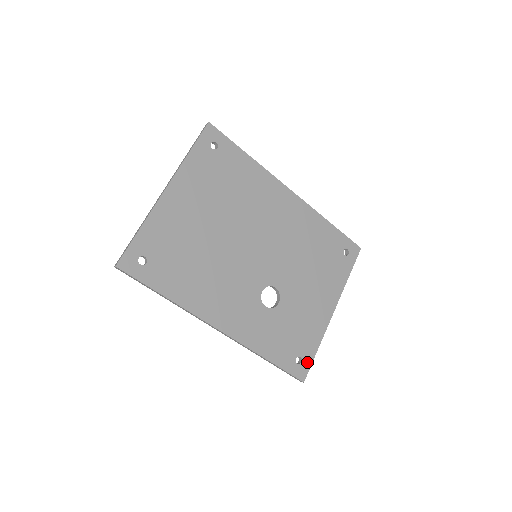
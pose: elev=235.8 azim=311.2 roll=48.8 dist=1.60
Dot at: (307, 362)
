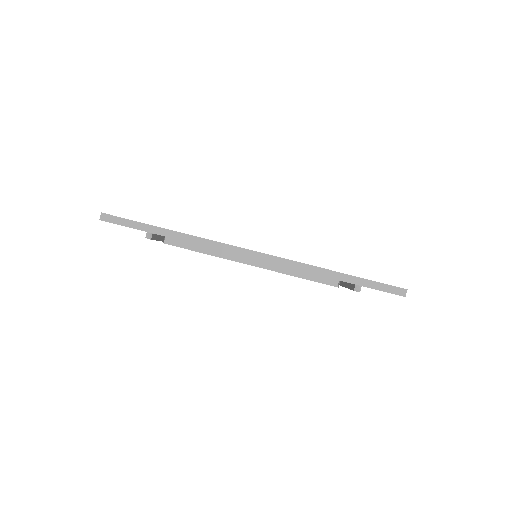
Dot at: occluded
